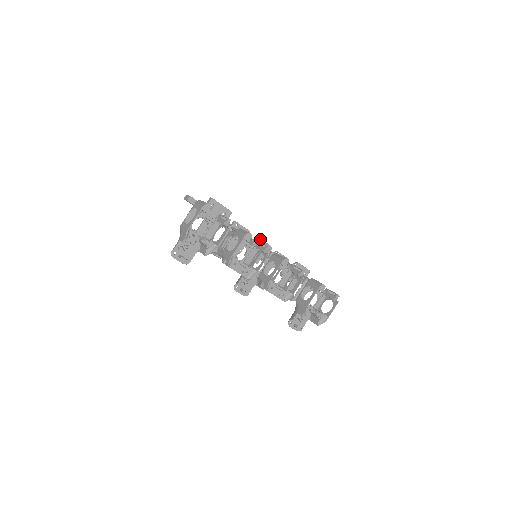
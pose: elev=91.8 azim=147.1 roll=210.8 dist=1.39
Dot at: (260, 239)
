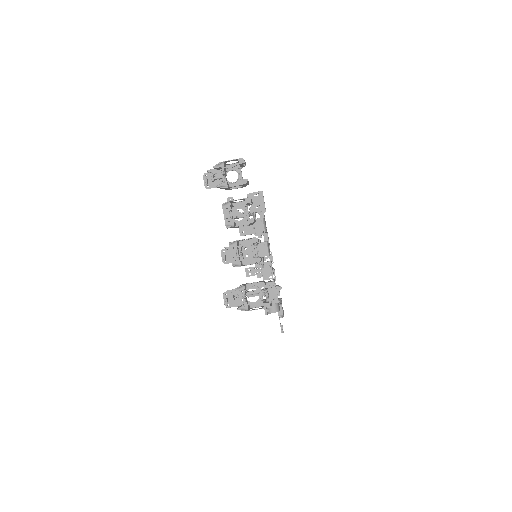
Dot at: occluded
